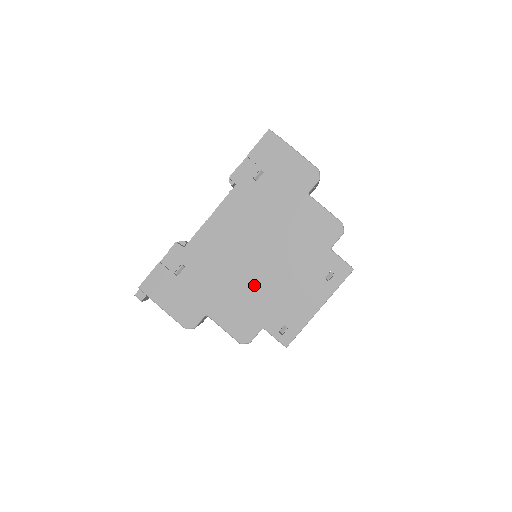
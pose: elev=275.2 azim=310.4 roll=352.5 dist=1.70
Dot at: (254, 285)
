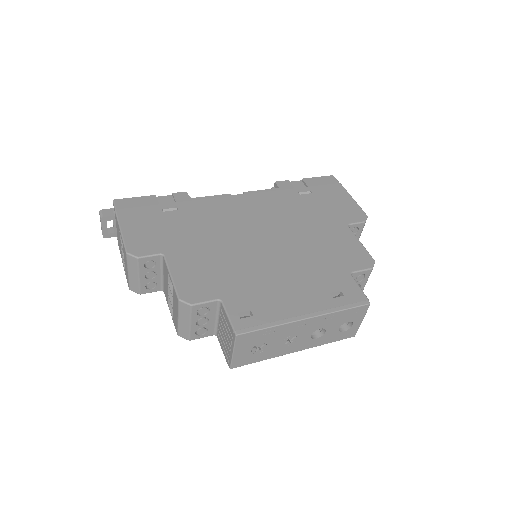
Dot at: (241, 258)
